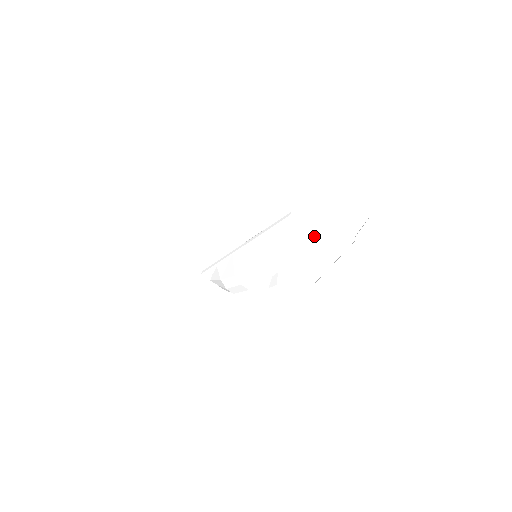
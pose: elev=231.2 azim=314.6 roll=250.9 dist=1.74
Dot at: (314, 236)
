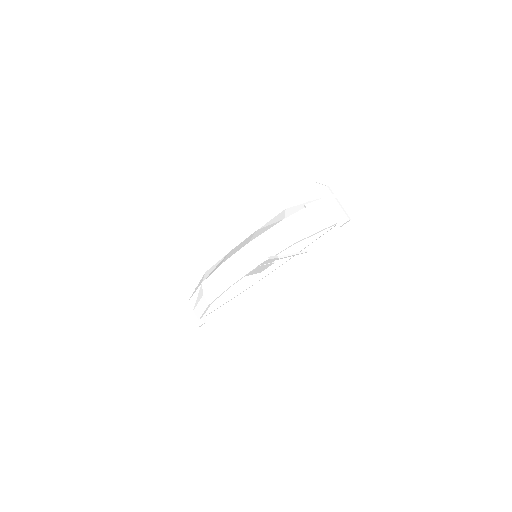
Dot at: (334, 219)
